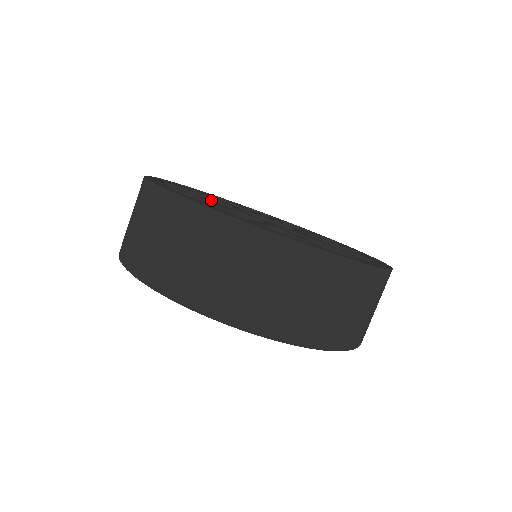
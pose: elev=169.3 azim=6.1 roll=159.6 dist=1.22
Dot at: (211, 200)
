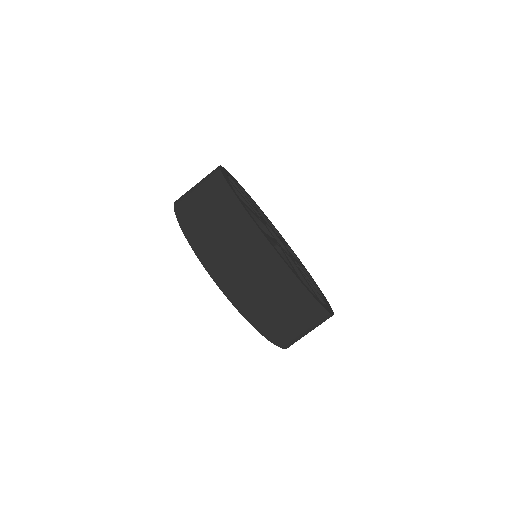
Dot at: (250, 204)
